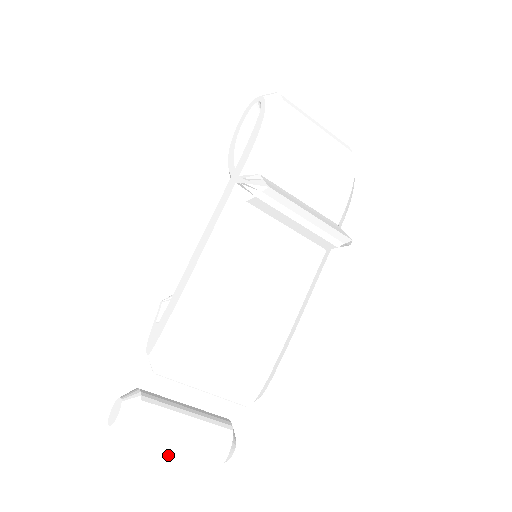
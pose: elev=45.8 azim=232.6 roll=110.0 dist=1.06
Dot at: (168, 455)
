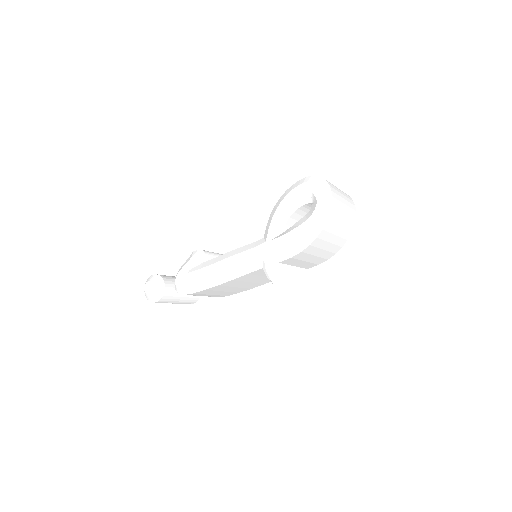
Dot at: occluded
